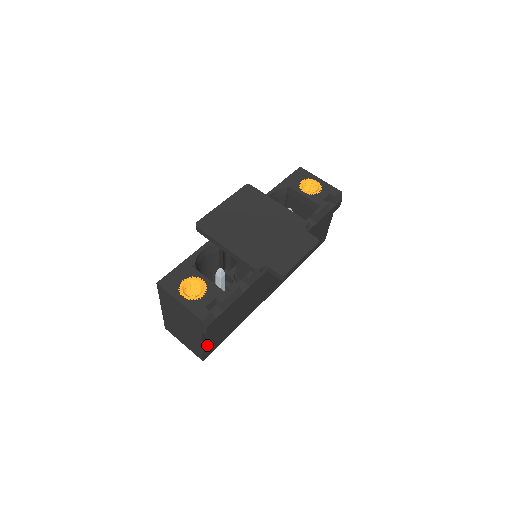
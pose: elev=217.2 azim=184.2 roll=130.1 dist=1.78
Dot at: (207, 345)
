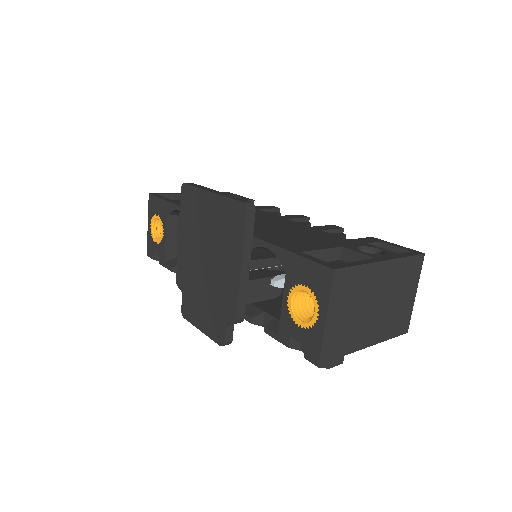
Dot at: occluded
